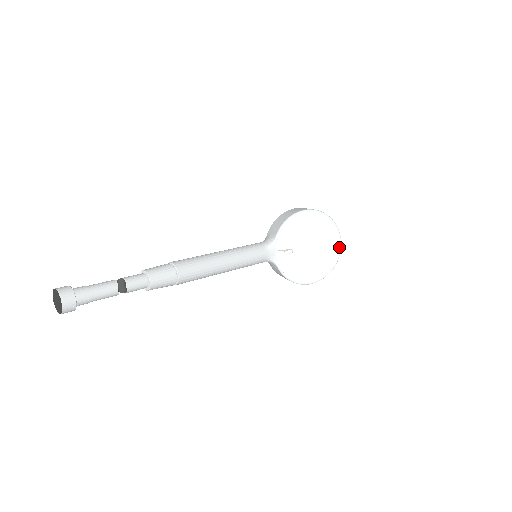
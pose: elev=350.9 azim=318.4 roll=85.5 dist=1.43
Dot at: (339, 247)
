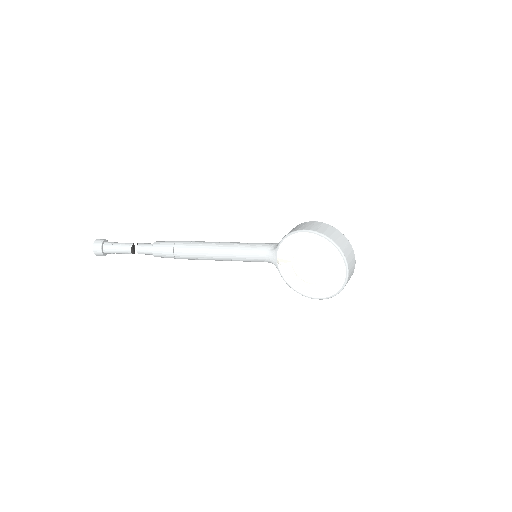
Dot at: (345, 277)
